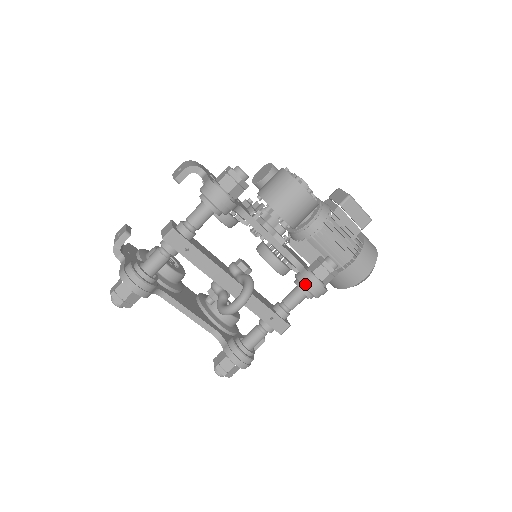
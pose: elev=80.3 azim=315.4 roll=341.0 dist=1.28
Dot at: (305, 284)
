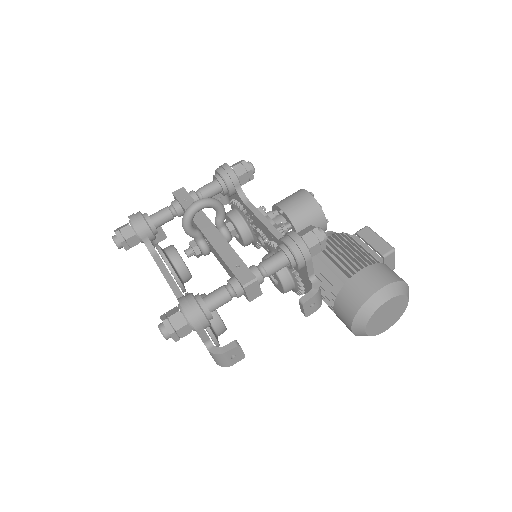
Dot at: (282, 237)
